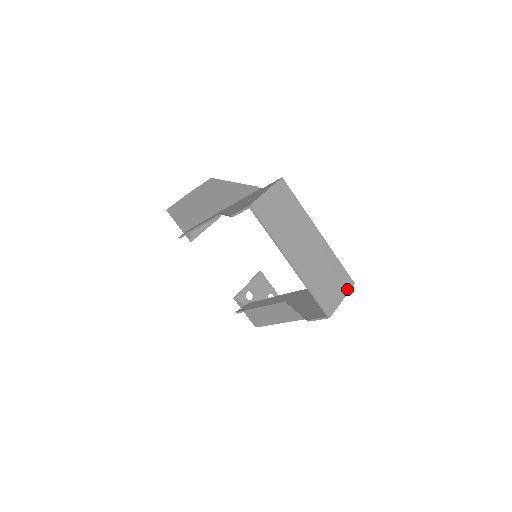
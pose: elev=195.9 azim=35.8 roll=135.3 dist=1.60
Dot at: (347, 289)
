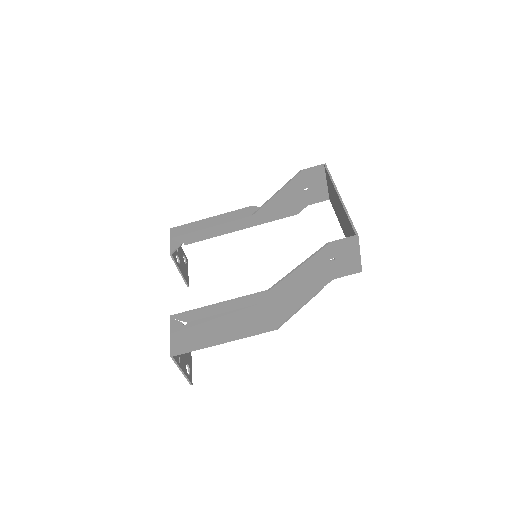
Dot at: (360, 261)
